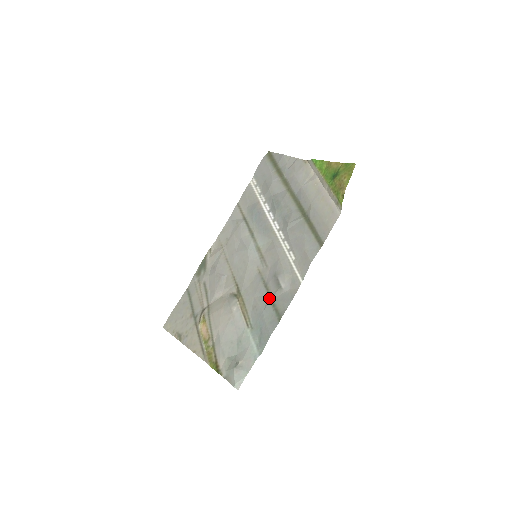
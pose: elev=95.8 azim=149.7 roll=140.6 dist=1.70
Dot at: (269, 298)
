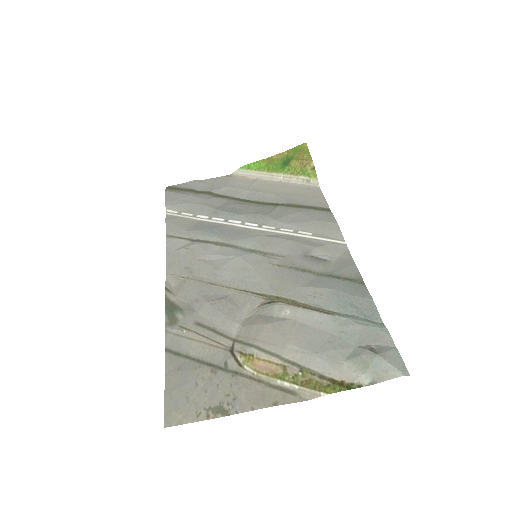
Dot at: (323, 276)
